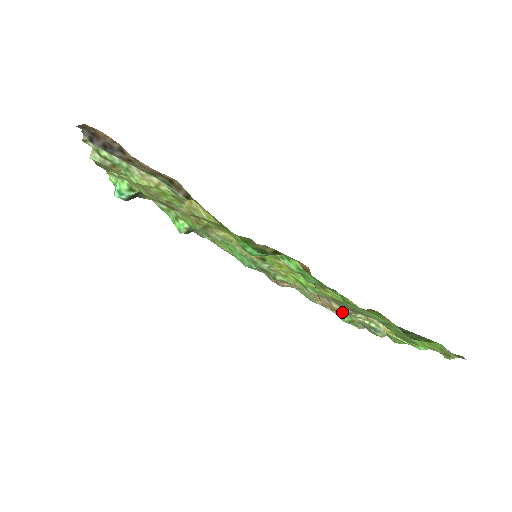
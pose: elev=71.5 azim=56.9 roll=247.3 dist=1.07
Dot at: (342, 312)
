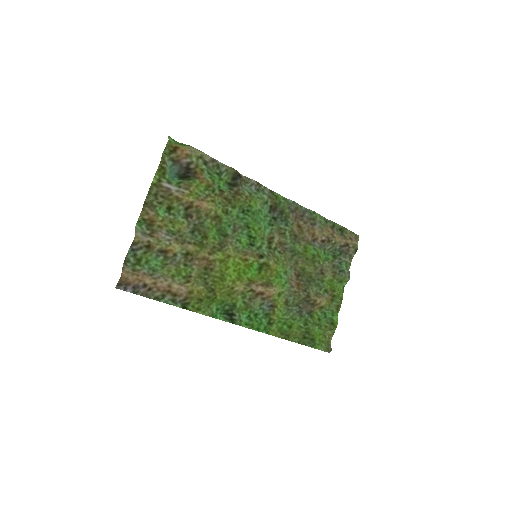
Dot at: (300, 290)
